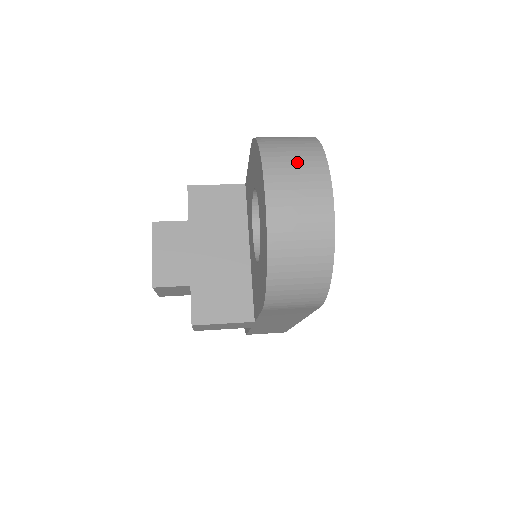
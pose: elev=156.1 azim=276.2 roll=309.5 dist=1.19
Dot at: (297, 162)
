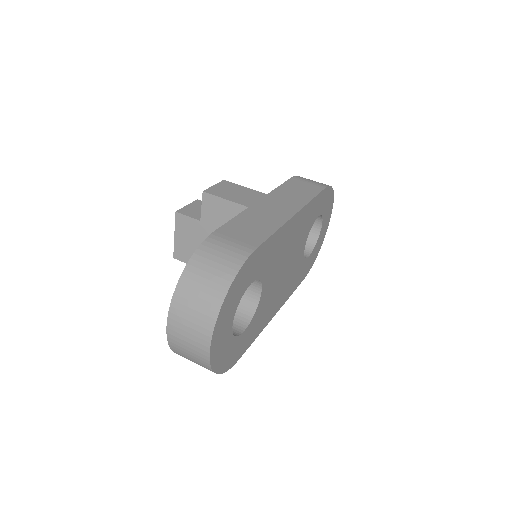
Dot at: (193, 317)
